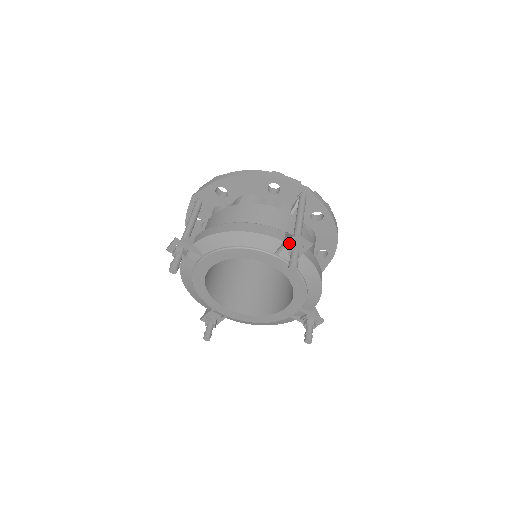
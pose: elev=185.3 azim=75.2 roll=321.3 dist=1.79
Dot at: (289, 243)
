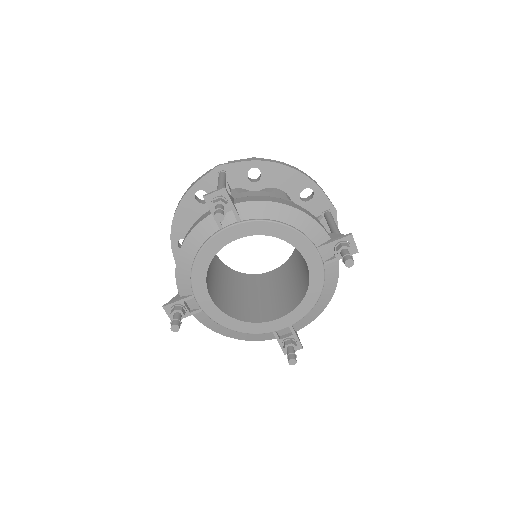
Dot at: (340, 241)
